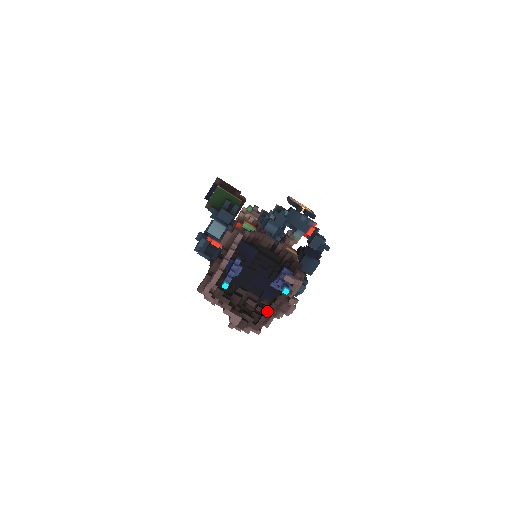
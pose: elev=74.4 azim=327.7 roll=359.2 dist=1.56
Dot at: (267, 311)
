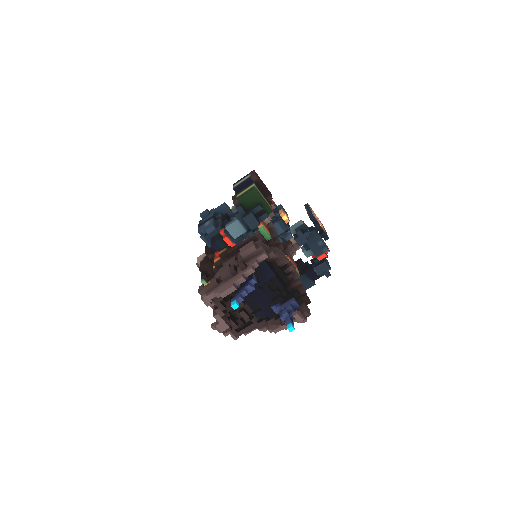
Dot at: (254, 324)
